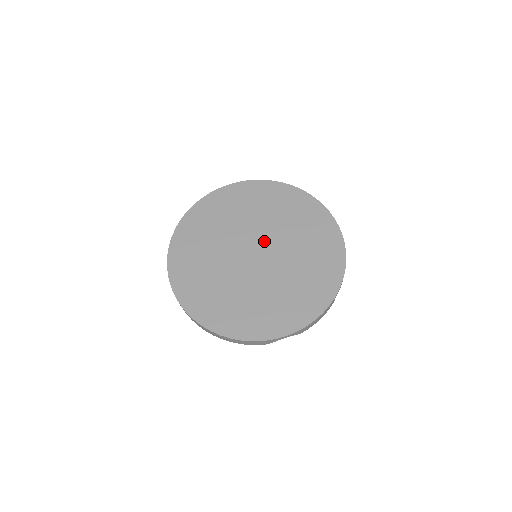
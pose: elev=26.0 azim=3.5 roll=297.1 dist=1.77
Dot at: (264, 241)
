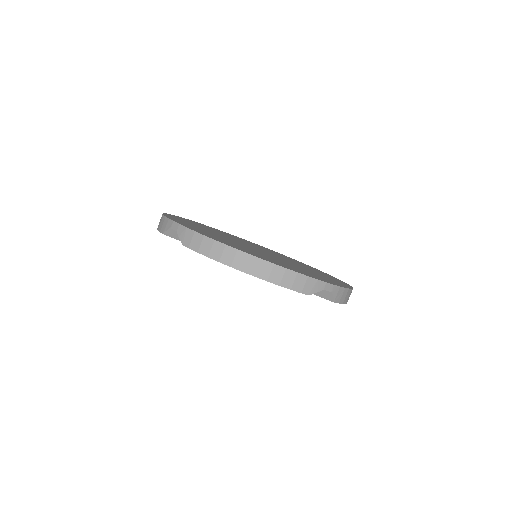
Dot at: occluded
